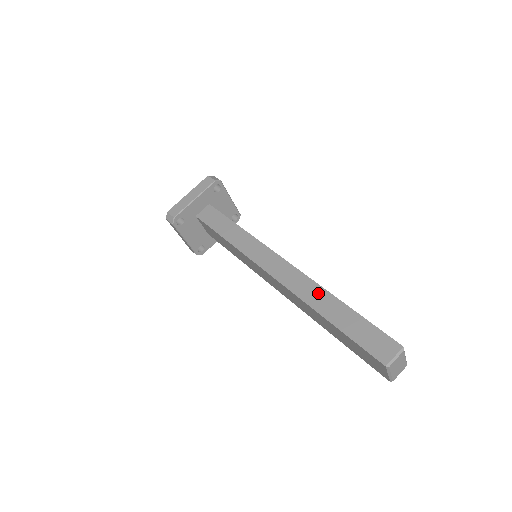
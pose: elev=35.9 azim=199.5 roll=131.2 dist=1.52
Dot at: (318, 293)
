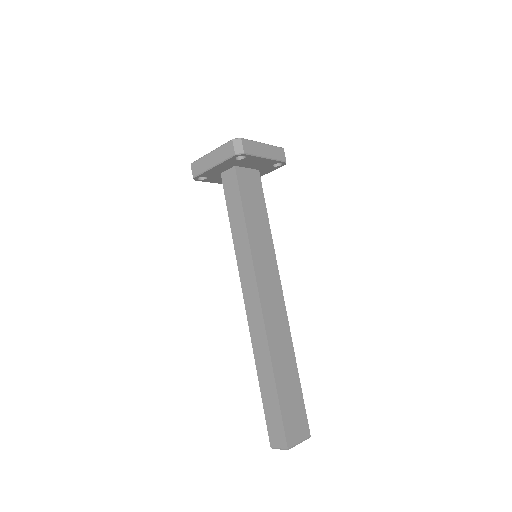
Dot at: (264, 354)
